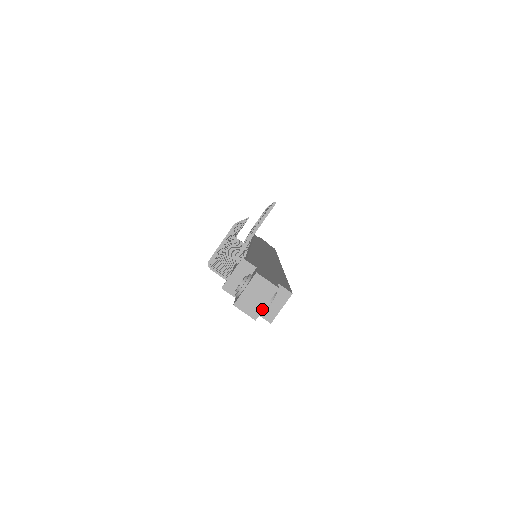
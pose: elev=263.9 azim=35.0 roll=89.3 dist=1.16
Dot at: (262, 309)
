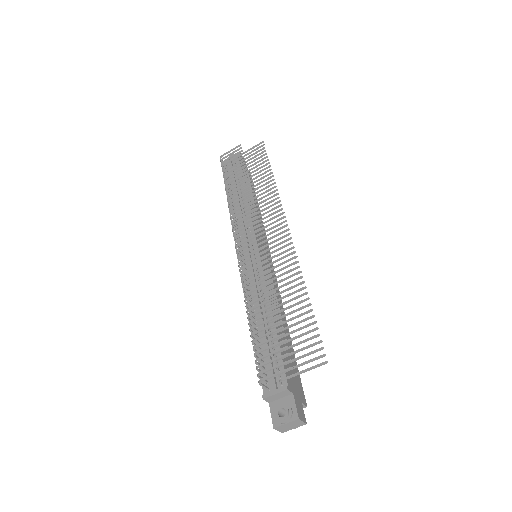
Dot at: occluded
